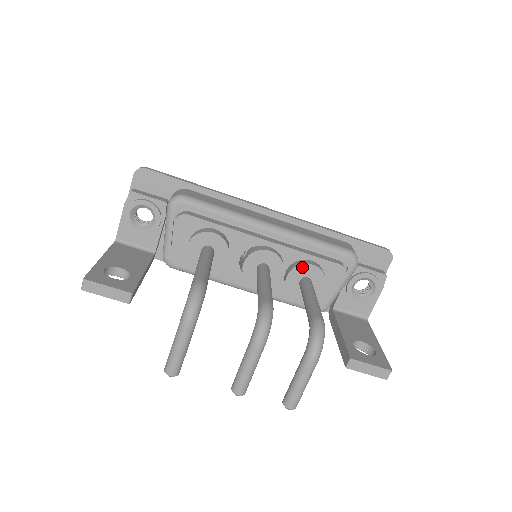
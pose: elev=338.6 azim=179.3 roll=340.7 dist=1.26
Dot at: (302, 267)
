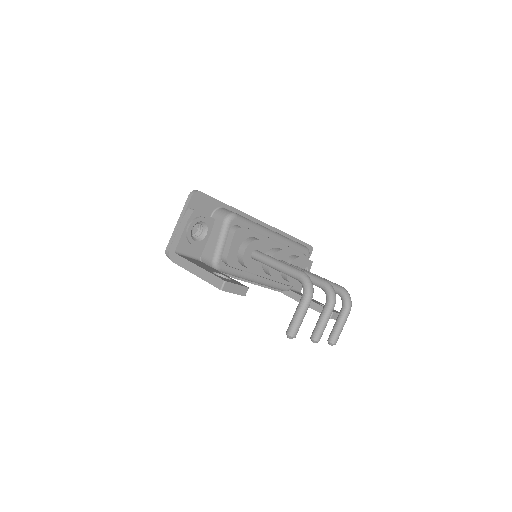
Dot at: (296, 260)
